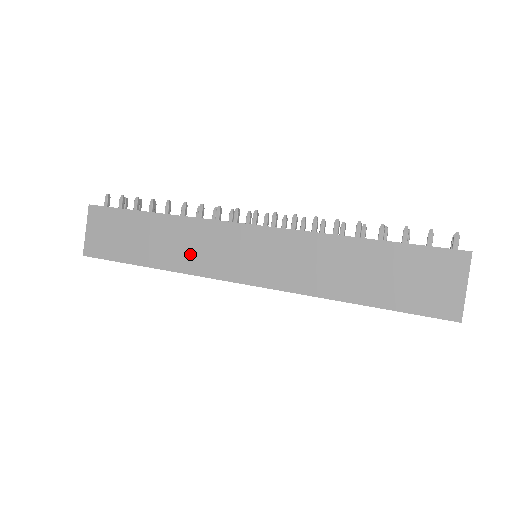
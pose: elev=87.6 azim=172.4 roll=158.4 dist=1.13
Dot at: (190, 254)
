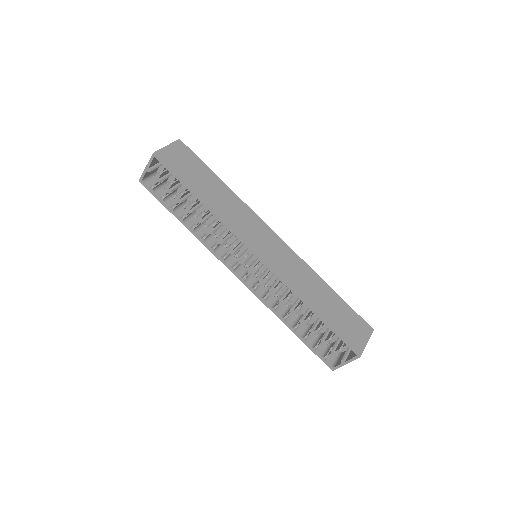
Dot at: (234, 217)
